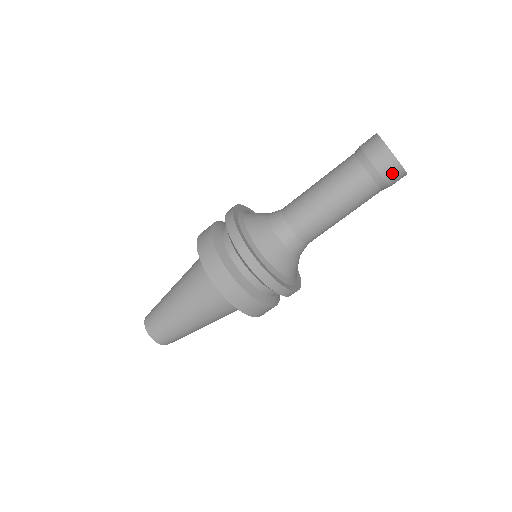
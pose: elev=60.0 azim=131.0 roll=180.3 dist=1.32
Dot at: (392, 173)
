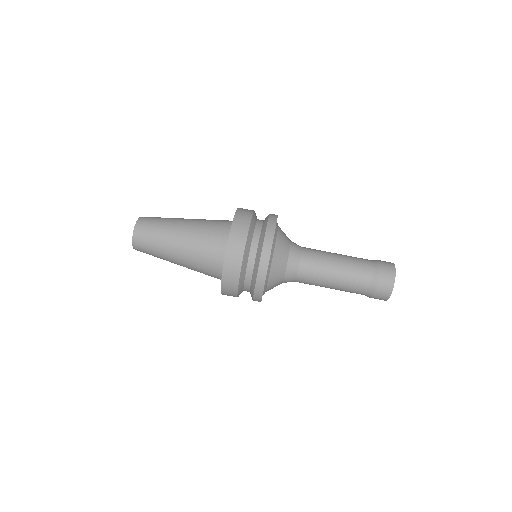
Dot at: (385, 285)
